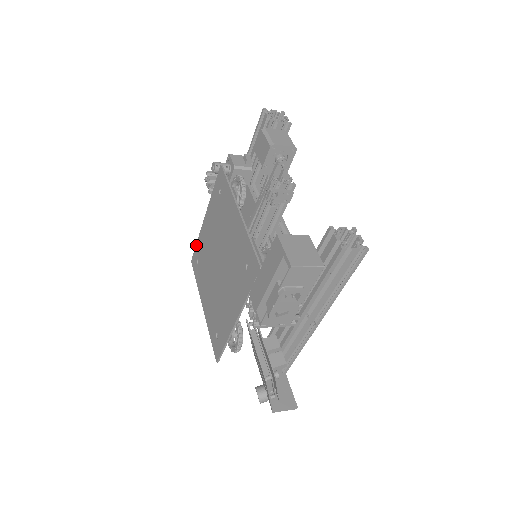
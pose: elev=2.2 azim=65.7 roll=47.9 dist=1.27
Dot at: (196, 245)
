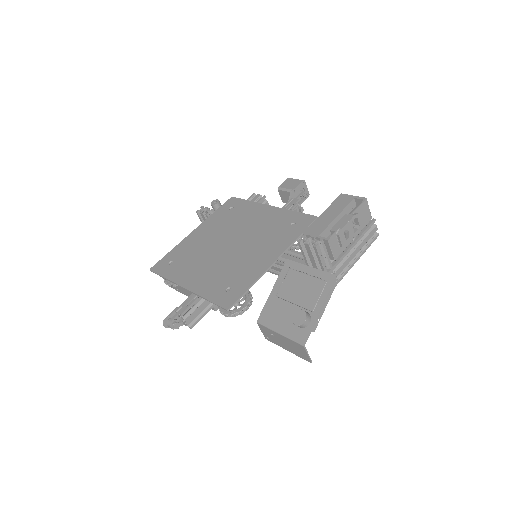
Dot at: (168, 254)
